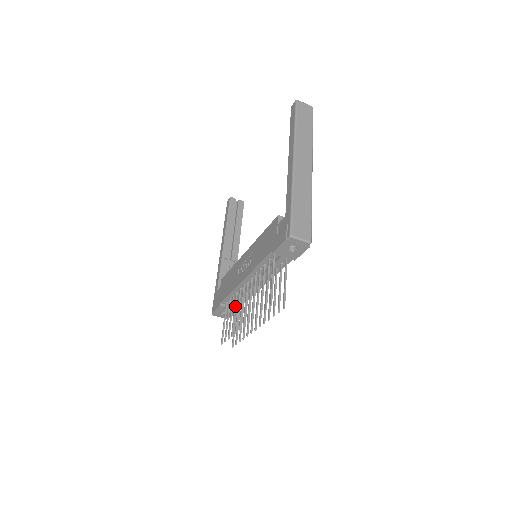
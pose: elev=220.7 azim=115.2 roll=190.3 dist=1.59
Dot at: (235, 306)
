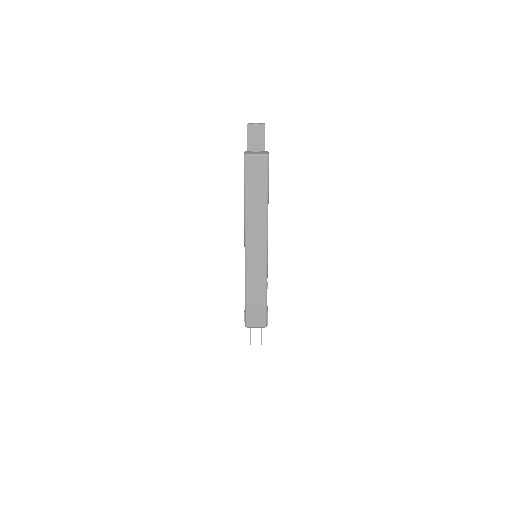
Dot at: occluded
